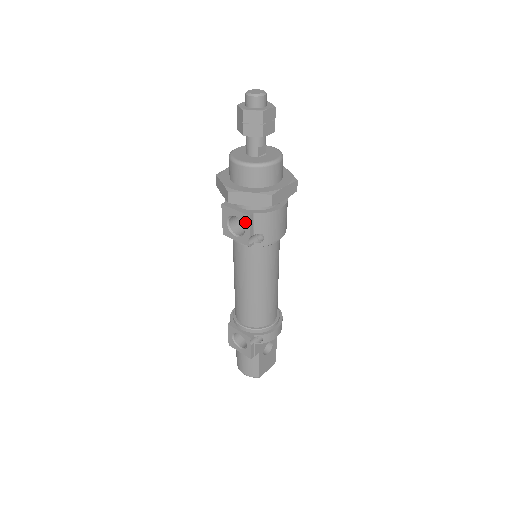
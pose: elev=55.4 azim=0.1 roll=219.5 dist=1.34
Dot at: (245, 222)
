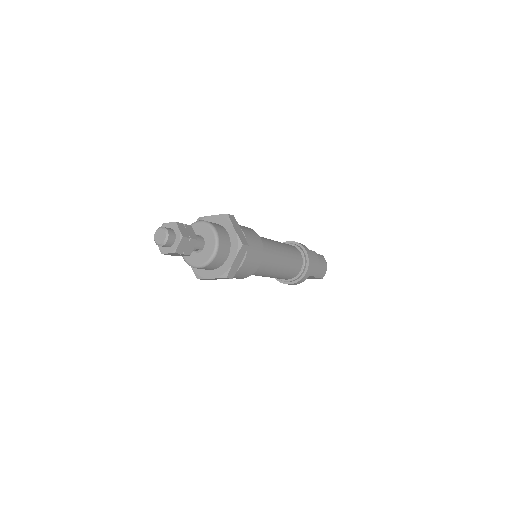
Dot at: occluded
